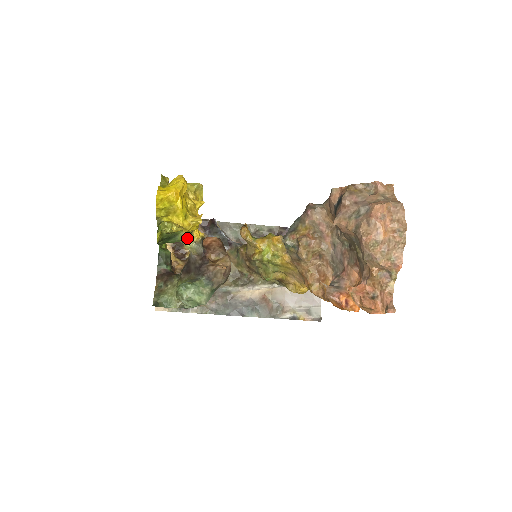
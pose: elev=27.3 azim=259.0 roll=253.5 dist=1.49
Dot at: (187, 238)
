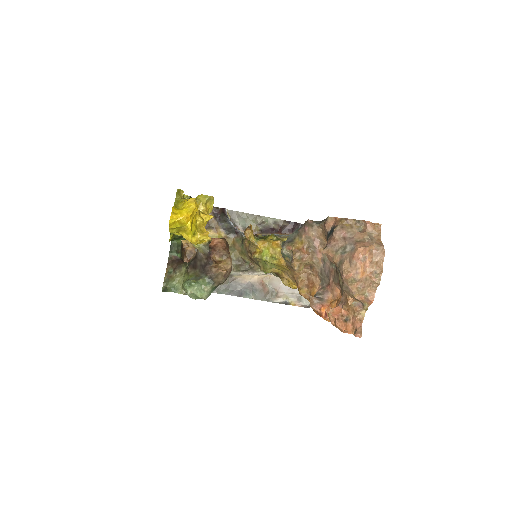
Dot at: occluded
